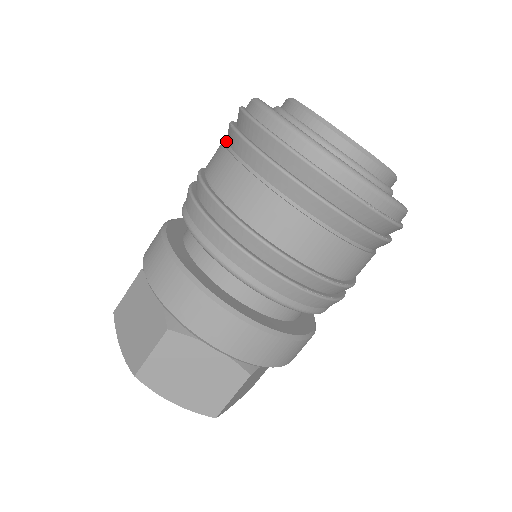
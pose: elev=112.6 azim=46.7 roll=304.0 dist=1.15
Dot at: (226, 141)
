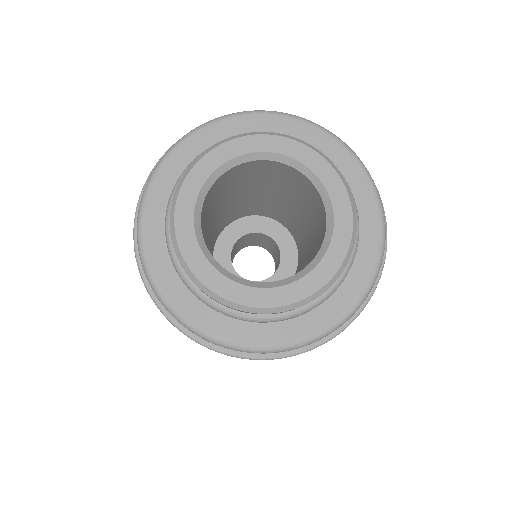
Dot at: occluded
